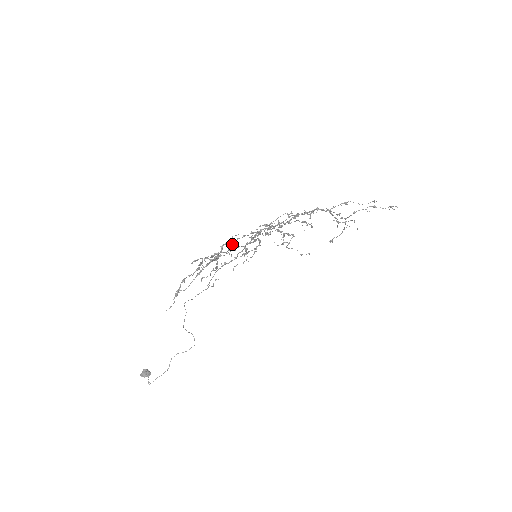
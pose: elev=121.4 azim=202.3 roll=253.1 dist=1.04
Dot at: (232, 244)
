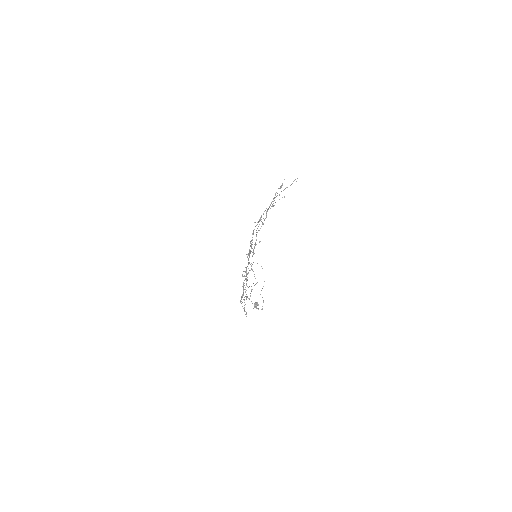
Dot at: (249, 299)
